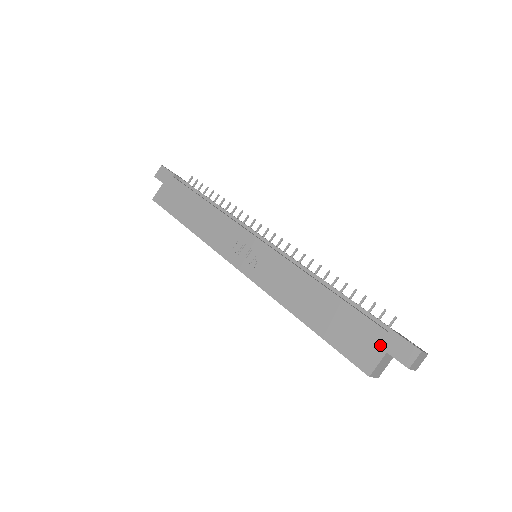
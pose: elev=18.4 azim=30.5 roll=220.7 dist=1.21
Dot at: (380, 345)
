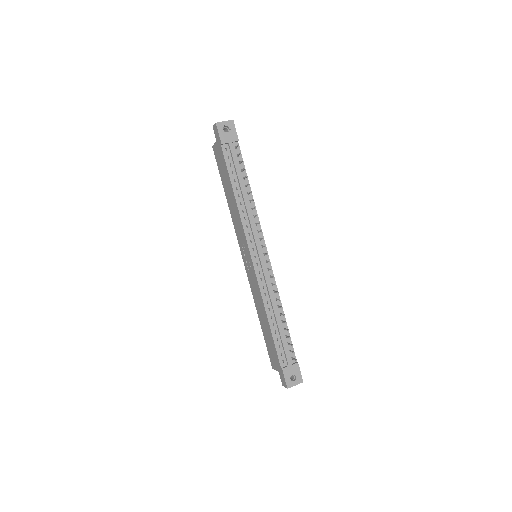
Dot at: (278, 367)
